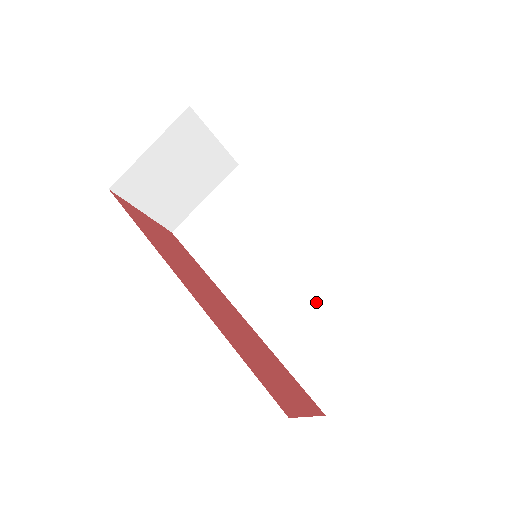
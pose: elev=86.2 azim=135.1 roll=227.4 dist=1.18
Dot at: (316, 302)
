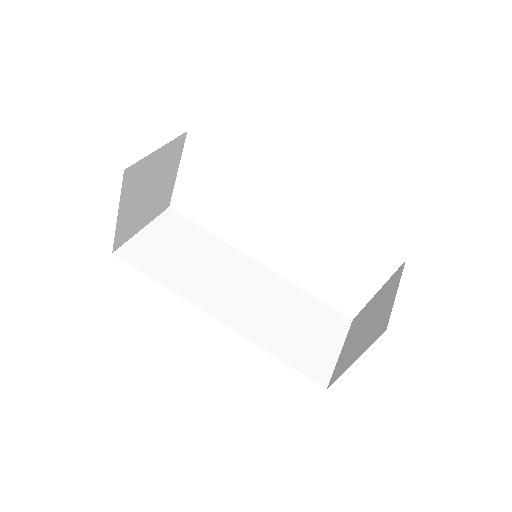
Dot at: (281, 308)
